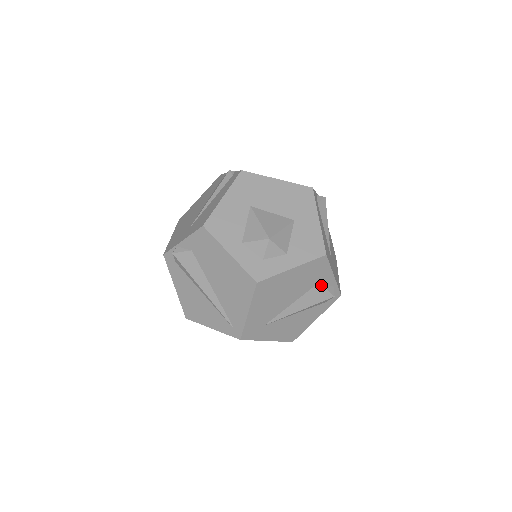
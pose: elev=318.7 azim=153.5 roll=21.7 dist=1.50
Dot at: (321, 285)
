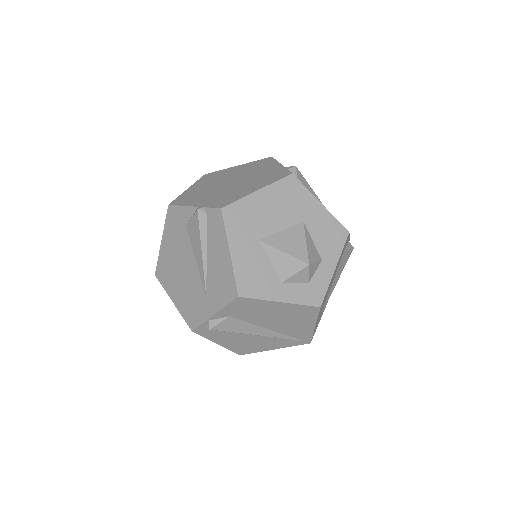
Dot at: (345, 251)
